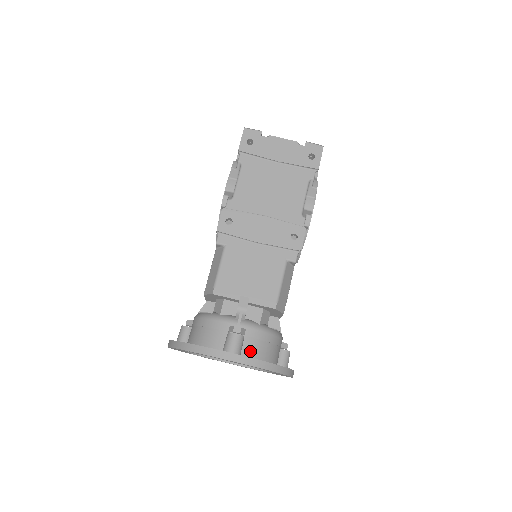
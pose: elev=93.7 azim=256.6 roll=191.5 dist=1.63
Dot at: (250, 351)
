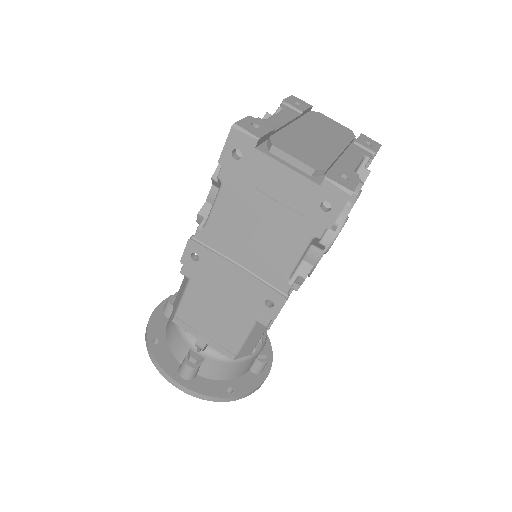
Dot at: (208, 373)
